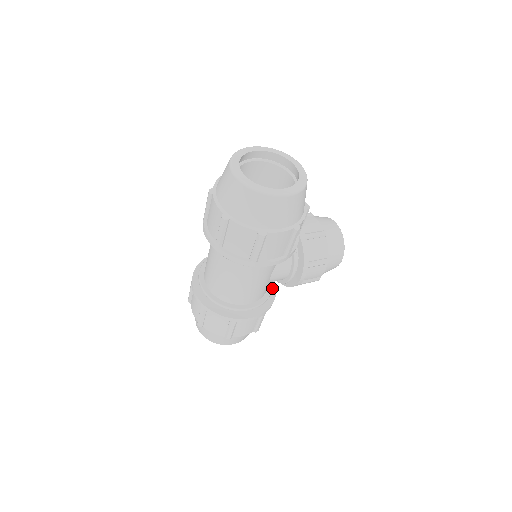
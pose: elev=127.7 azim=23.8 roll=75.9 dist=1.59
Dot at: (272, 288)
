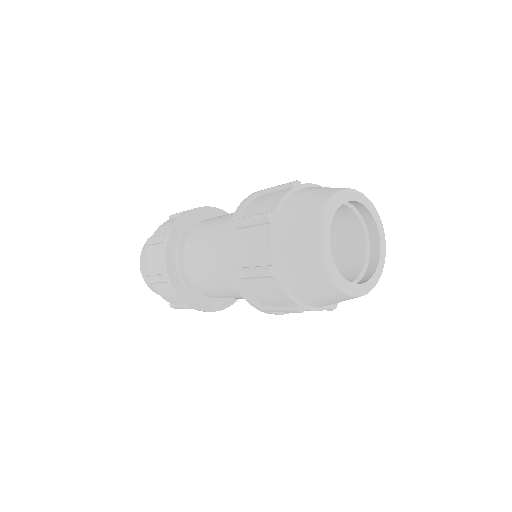
Dot at: occluded
